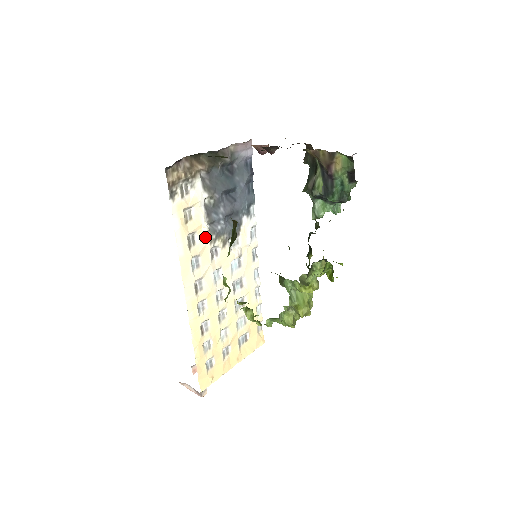
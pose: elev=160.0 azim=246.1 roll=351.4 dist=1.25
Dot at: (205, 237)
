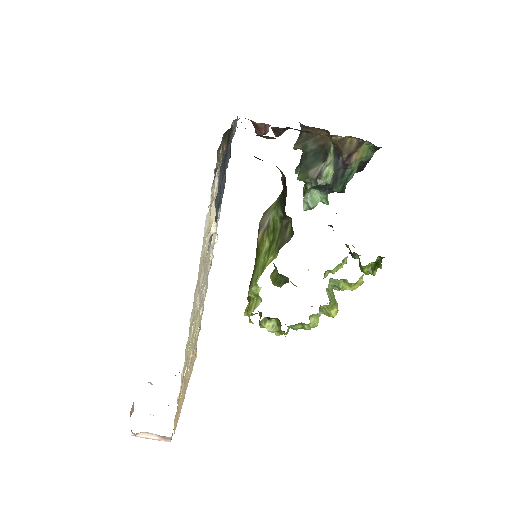
Dot at: (208, 238)
